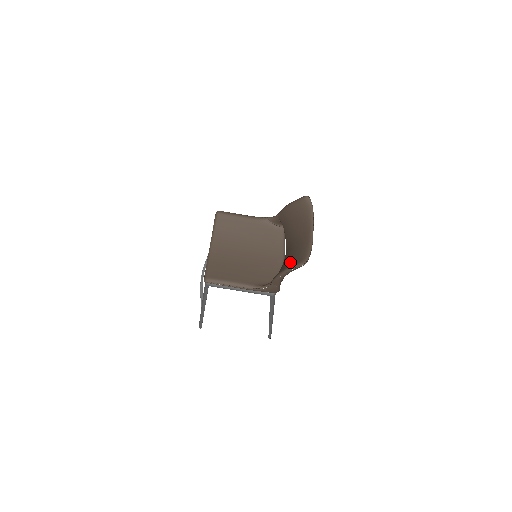
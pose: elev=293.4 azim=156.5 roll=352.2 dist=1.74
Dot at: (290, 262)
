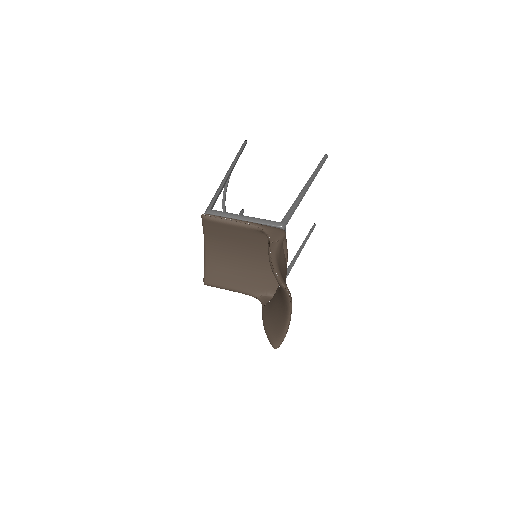
Dot at: (270, 324)
